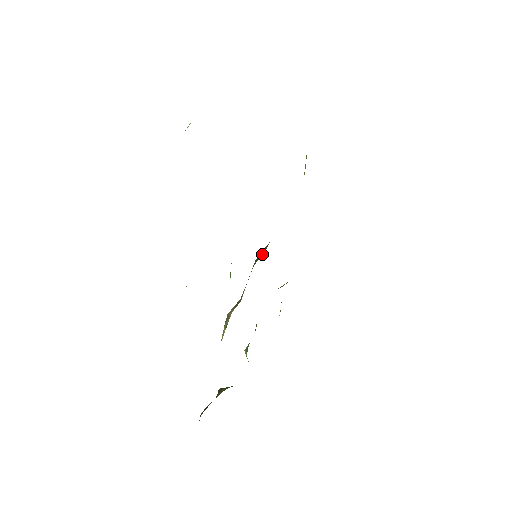
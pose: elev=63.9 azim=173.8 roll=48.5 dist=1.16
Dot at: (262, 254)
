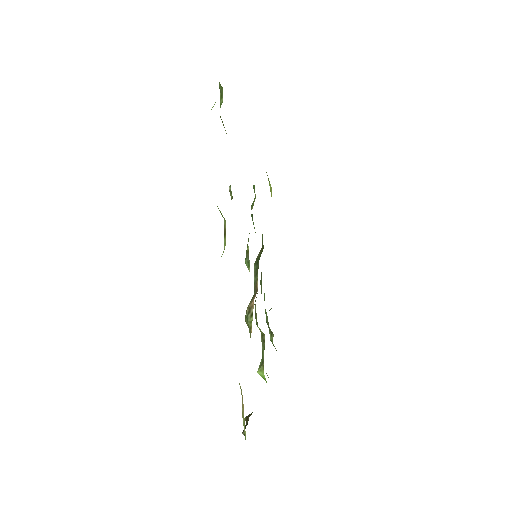
Dot at: (262, 251)
